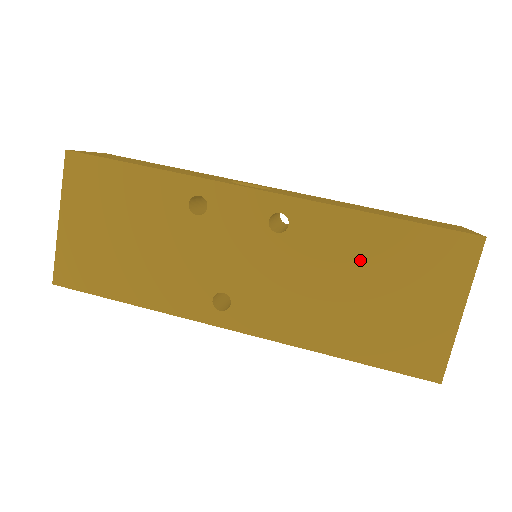
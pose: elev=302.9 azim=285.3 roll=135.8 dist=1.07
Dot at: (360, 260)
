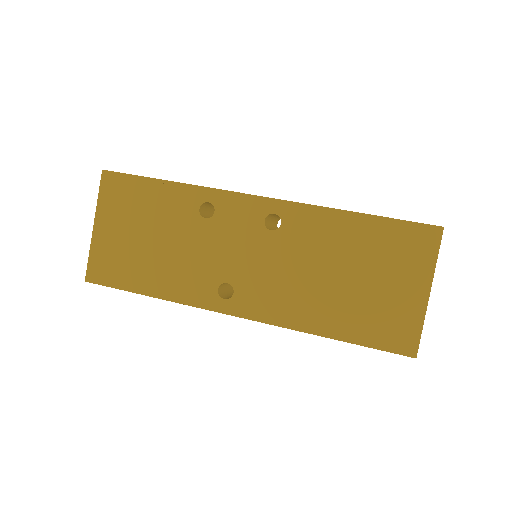
Dot at: (341, 251)
